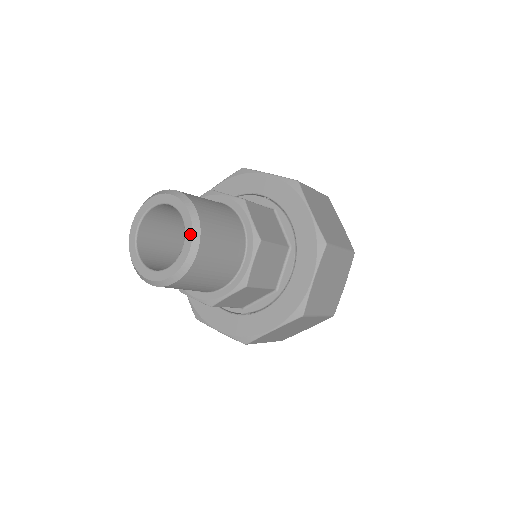
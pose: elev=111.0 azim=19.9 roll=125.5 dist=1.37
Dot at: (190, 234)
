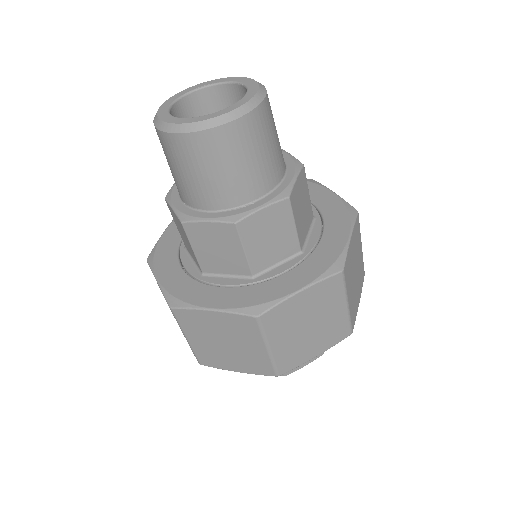
Dot at: (241, 104)
